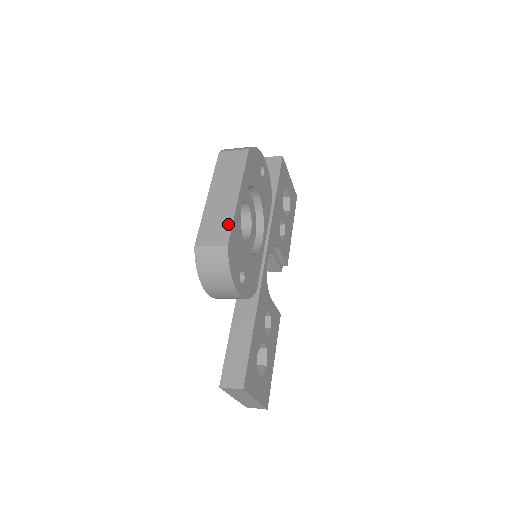
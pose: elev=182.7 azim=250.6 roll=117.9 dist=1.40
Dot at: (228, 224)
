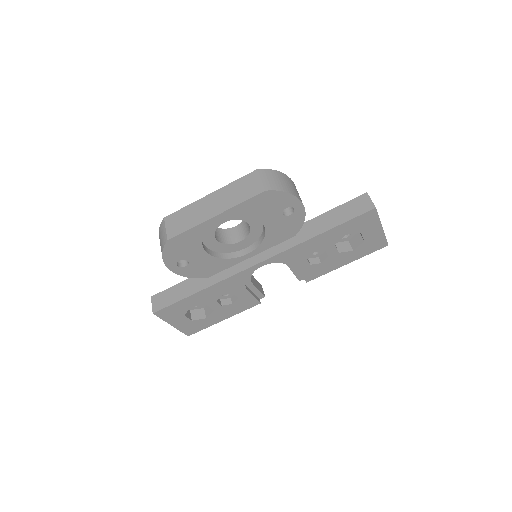
Dot at: (186, 228)
